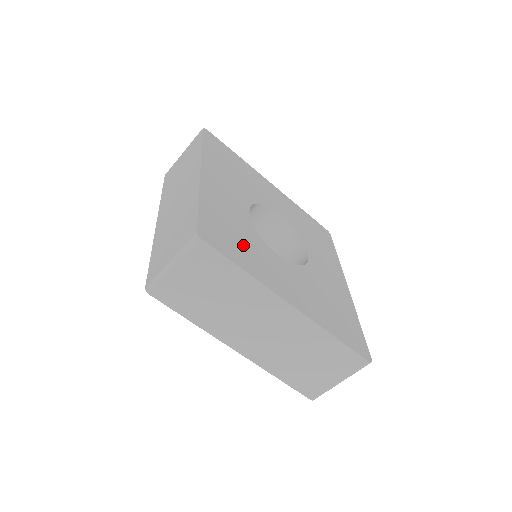
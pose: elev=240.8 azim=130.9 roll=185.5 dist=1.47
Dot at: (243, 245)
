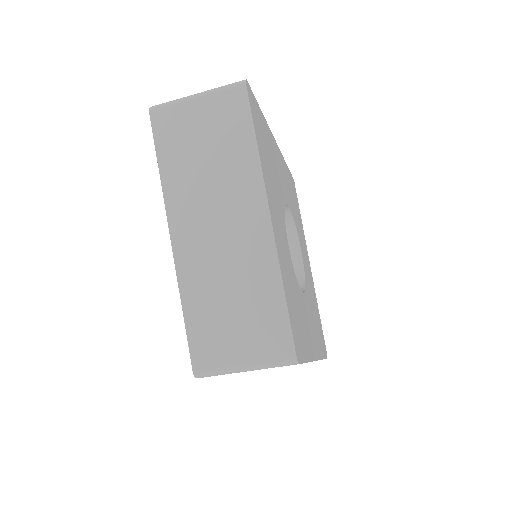
Dot at: (300, 319)
